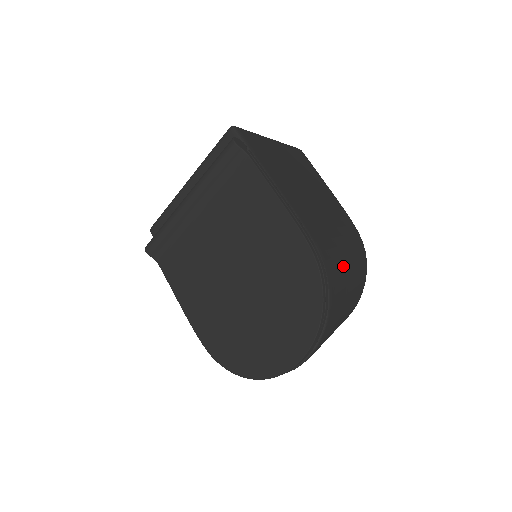
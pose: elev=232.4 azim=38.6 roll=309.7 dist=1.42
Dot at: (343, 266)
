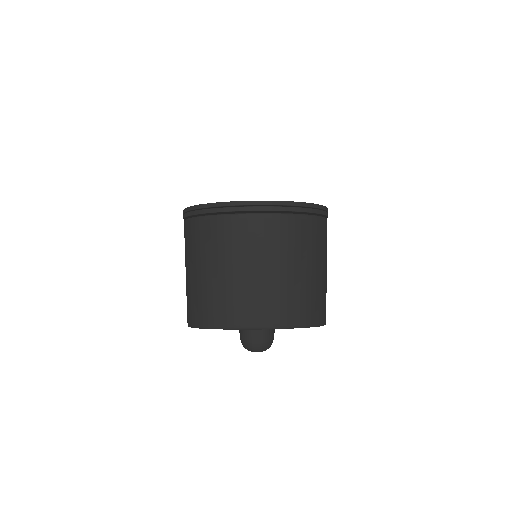
Dot at: (324, 258)
